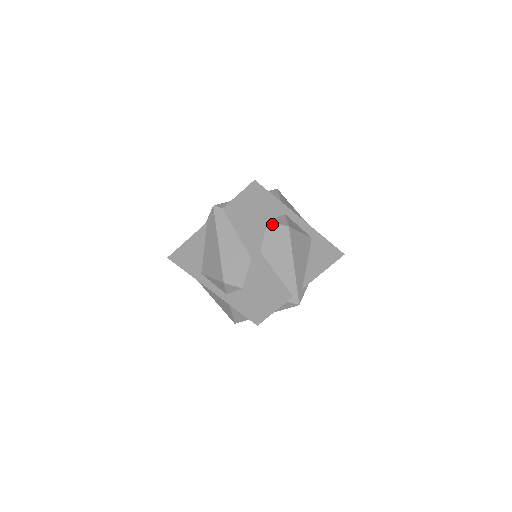
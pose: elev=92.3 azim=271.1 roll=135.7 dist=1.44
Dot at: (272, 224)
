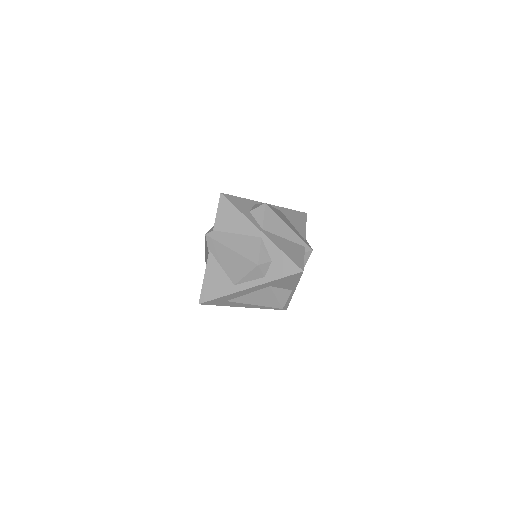
Dot at: (254, 210)
